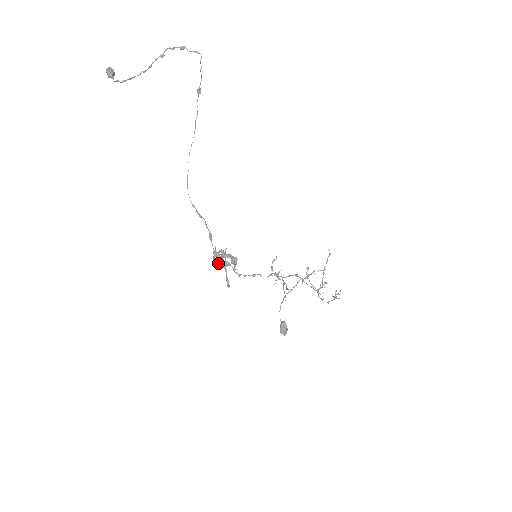
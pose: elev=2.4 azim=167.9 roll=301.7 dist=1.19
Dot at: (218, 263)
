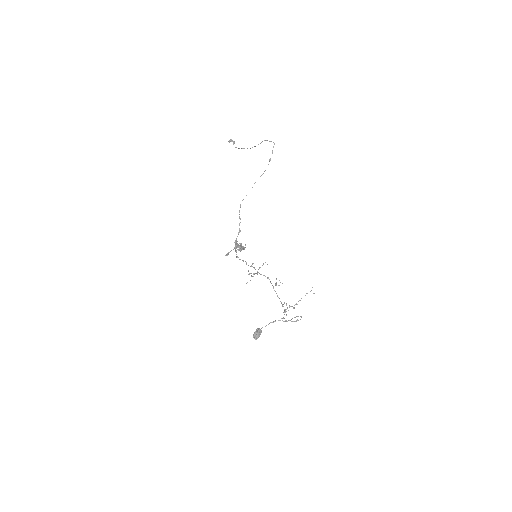
Dot at: occluded
